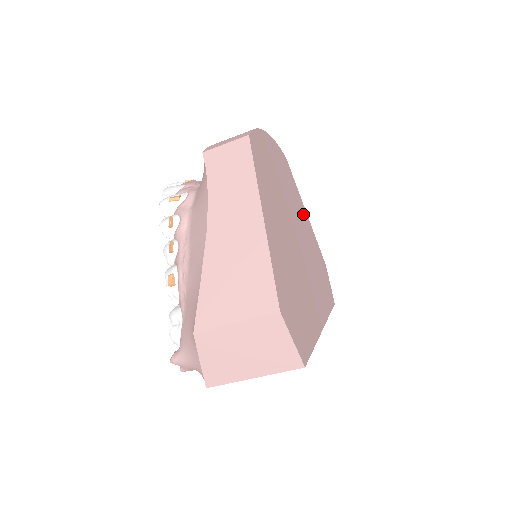
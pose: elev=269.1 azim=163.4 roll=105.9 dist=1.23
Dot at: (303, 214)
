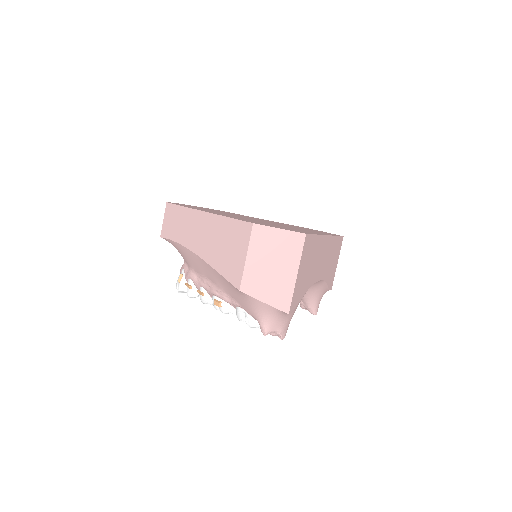
Dot at: occluded
